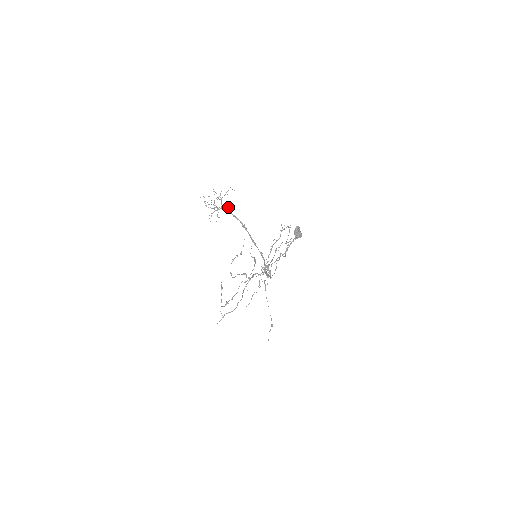
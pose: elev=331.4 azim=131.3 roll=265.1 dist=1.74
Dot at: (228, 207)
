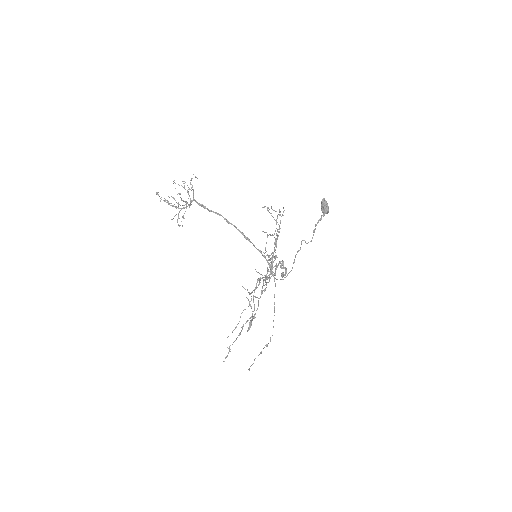
Dot at: occluded
